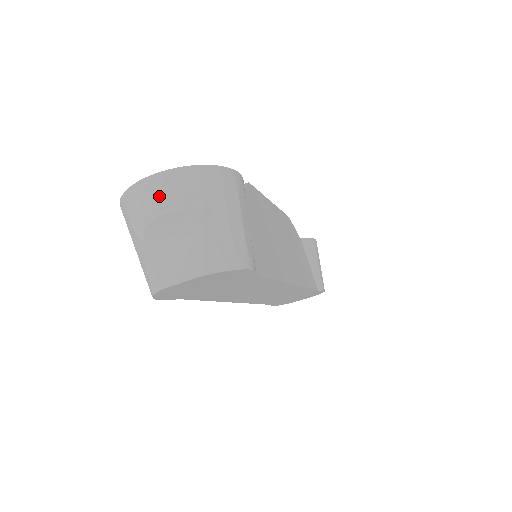
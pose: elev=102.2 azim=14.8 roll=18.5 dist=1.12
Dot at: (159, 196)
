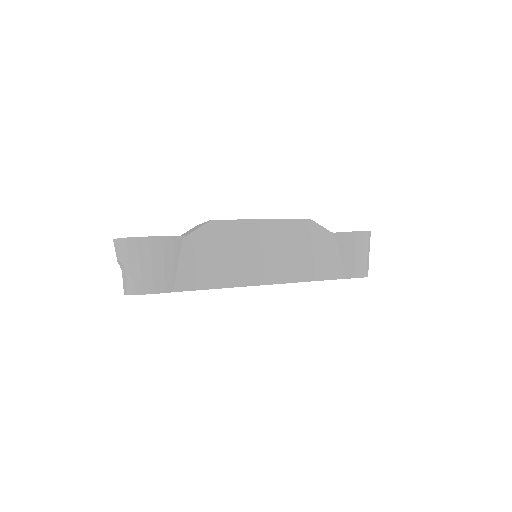
Dot at: (116, 251)
